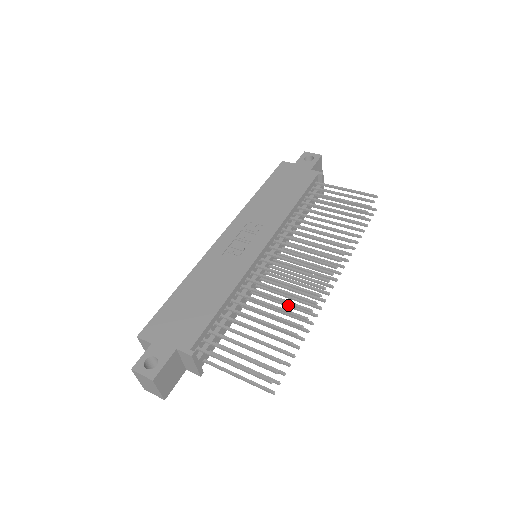
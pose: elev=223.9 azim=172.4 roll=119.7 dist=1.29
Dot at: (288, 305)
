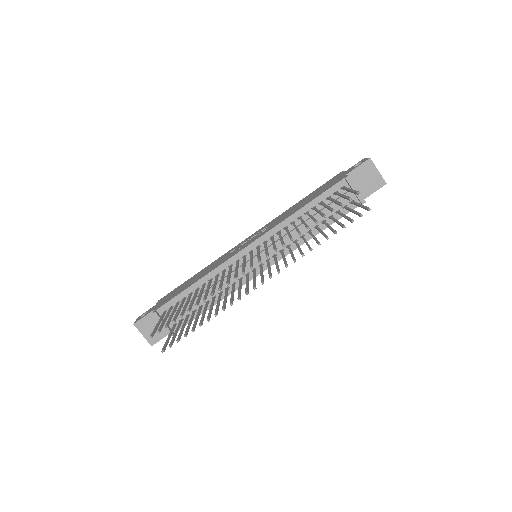
Dot at: (231, 294)
